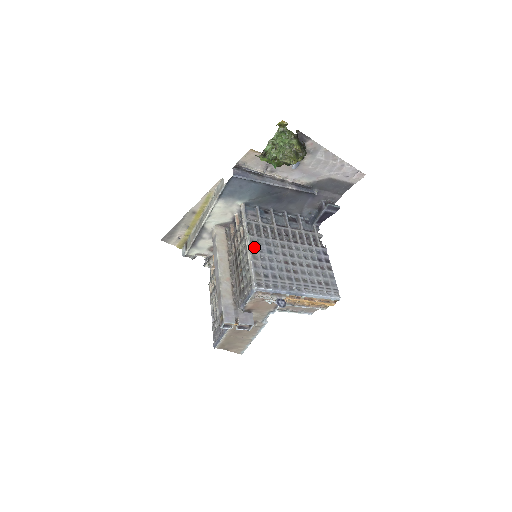
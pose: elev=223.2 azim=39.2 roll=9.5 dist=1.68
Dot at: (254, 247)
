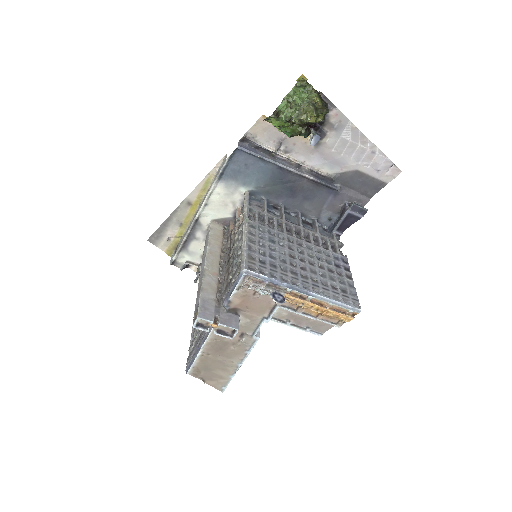
Dot at: (252, 232)
